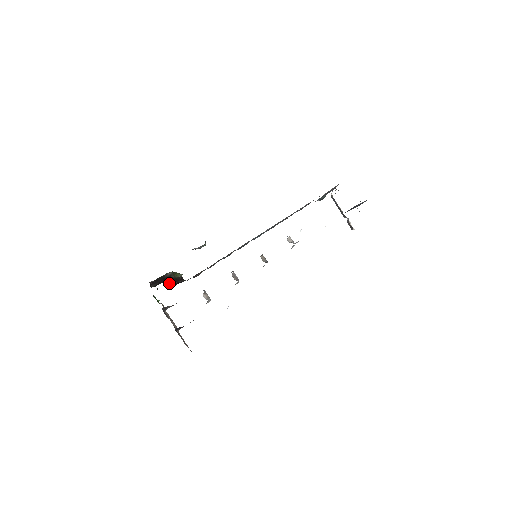
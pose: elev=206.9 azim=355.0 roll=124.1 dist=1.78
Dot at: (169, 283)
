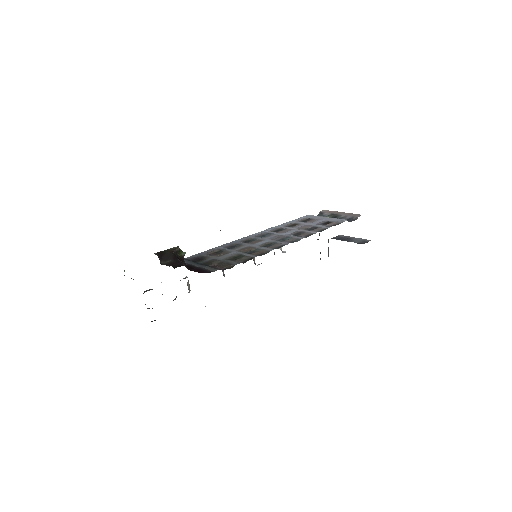
Dot at: occluded
